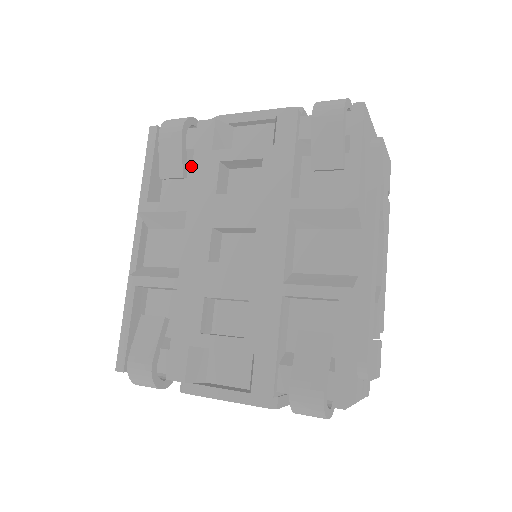
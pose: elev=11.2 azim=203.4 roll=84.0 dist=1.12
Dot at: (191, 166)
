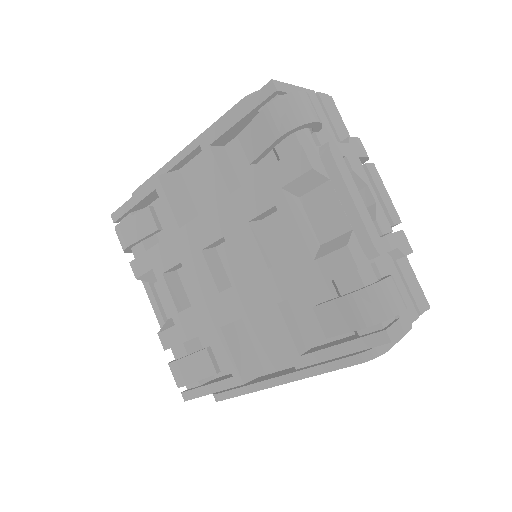
Dot at: (272, 154)
